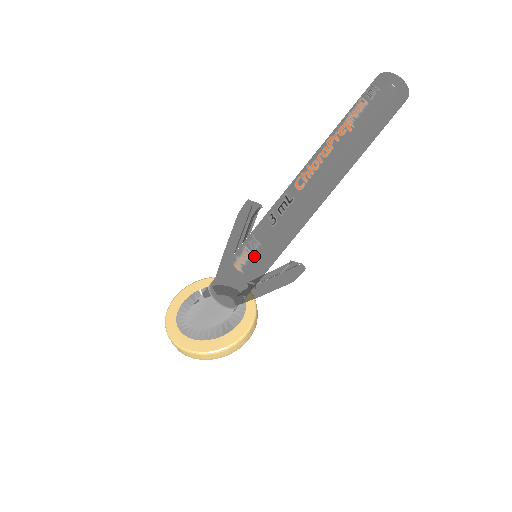
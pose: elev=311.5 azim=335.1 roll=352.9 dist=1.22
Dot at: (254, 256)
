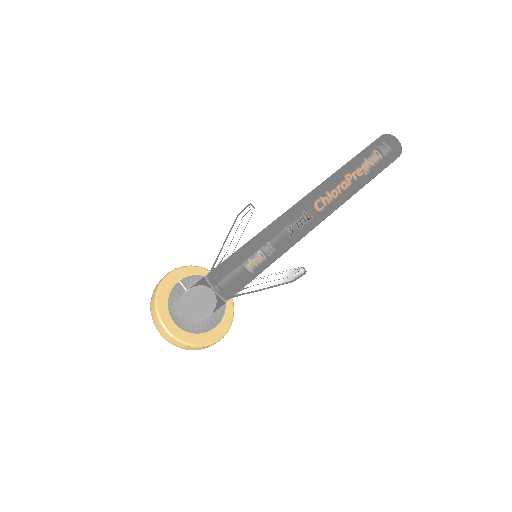
Dot at: (267, 260)
